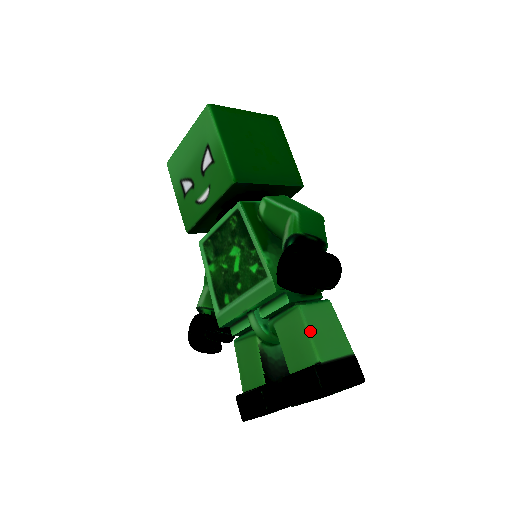
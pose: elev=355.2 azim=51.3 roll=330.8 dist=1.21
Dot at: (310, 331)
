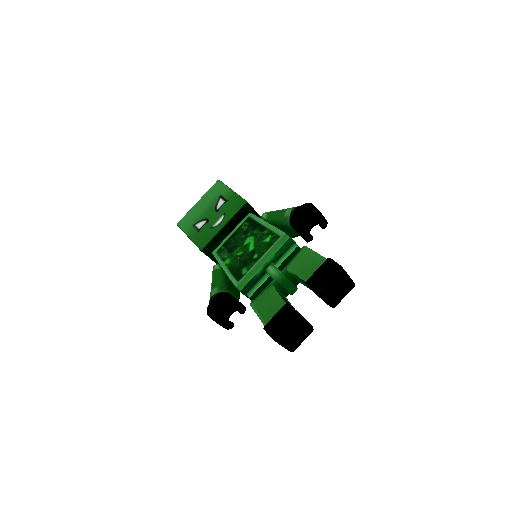
Dot at: (317, 253)
